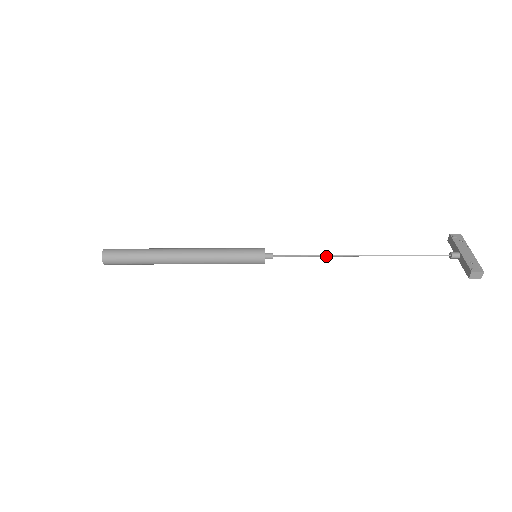
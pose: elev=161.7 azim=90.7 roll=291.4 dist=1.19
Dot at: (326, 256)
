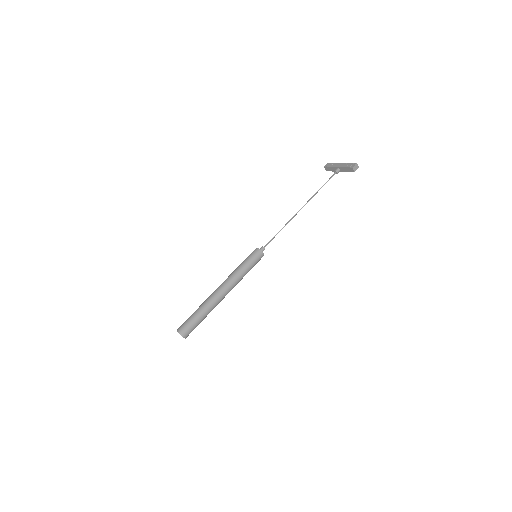
Dot at: occluded
